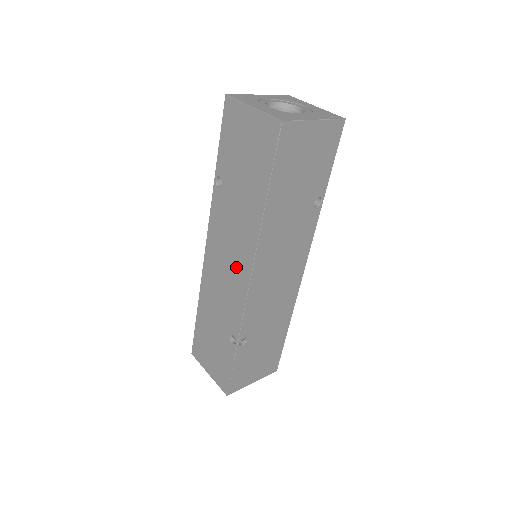
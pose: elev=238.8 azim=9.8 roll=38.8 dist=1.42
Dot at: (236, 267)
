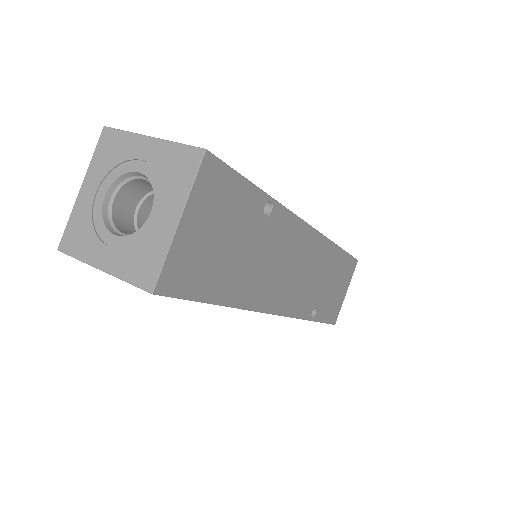
Dot at: occluded
